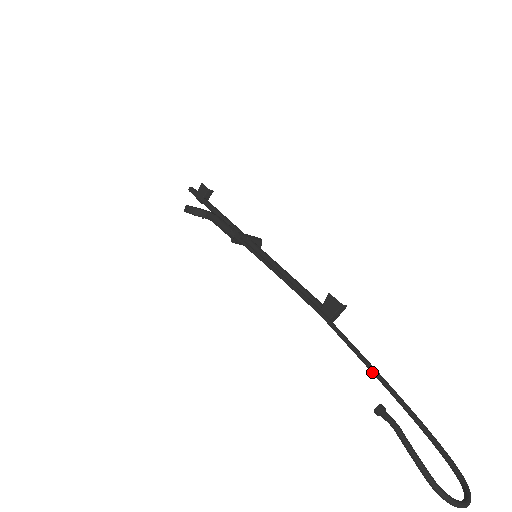
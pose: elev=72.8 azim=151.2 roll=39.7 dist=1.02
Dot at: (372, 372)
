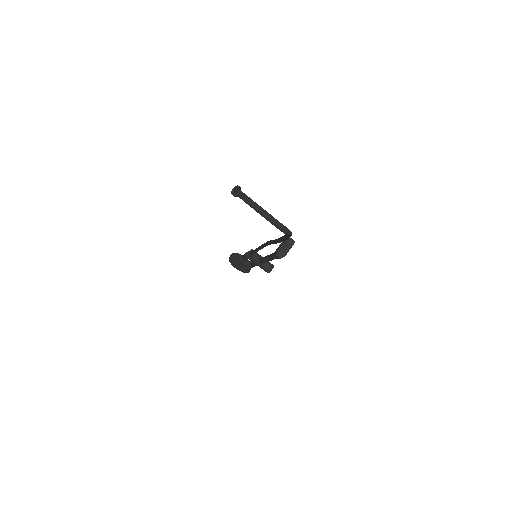
Dot at: (276, 240)
